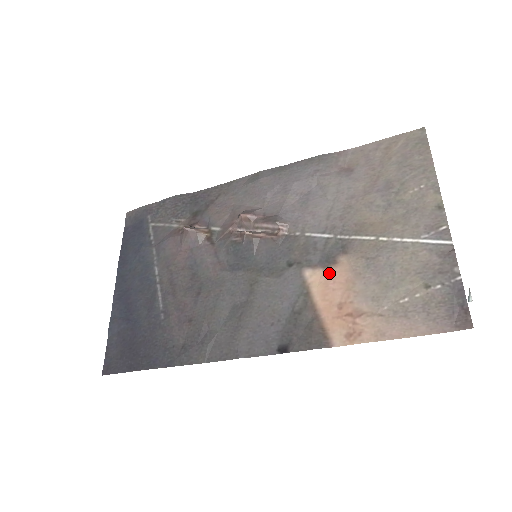
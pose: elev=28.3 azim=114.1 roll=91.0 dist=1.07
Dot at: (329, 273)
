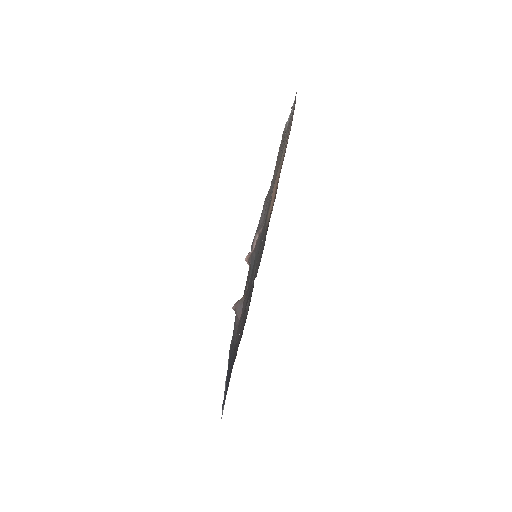
Dot at: (271, 198)
